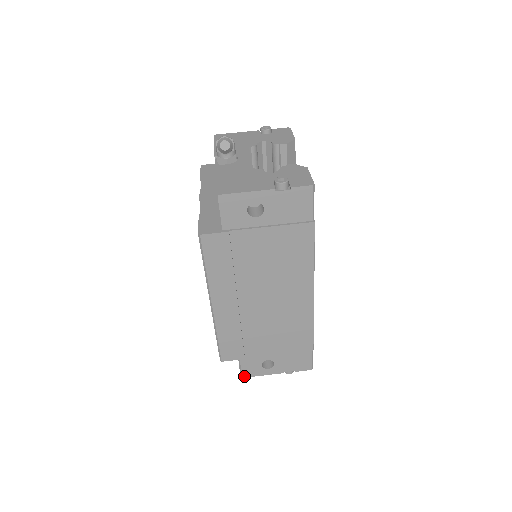
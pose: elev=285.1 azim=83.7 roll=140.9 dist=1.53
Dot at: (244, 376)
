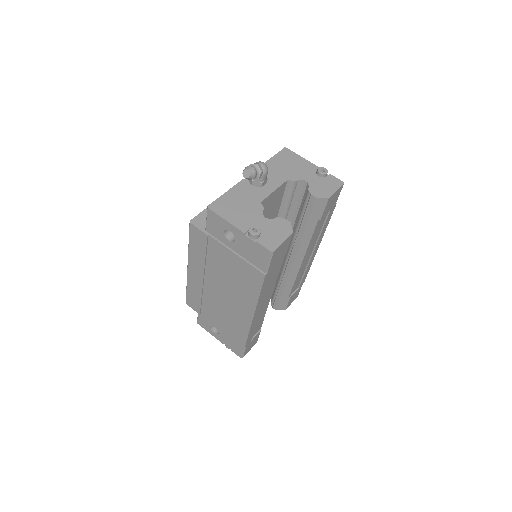
Dot at: (199, 323)
